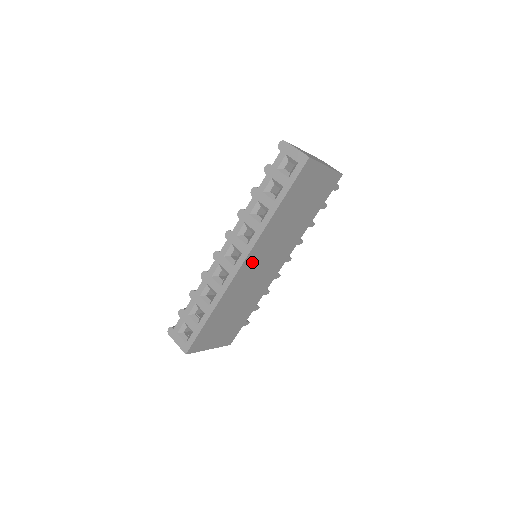
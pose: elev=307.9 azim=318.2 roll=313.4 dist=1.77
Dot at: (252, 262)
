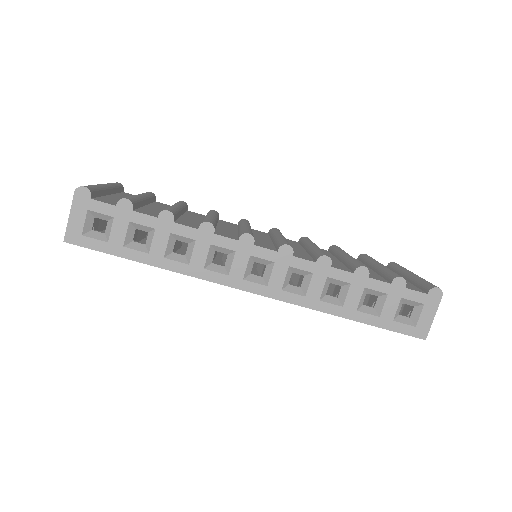
Dot at: occluded
